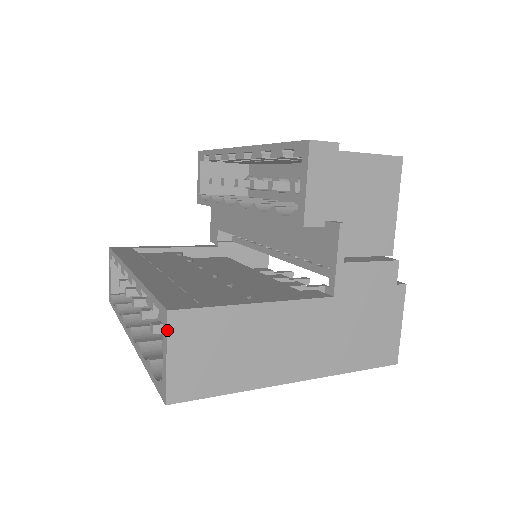
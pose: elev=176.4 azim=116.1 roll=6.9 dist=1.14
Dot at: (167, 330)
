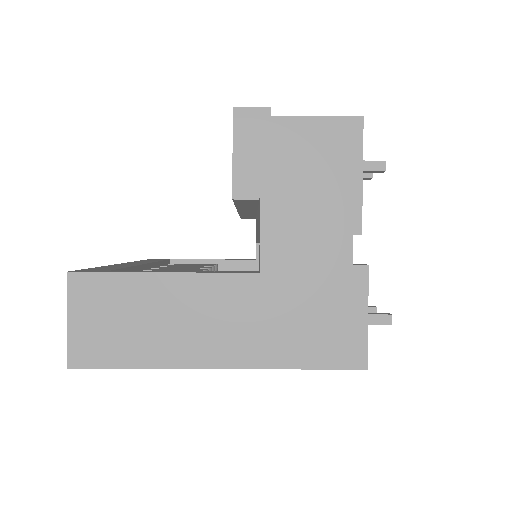
Dot at: (67, 291)
